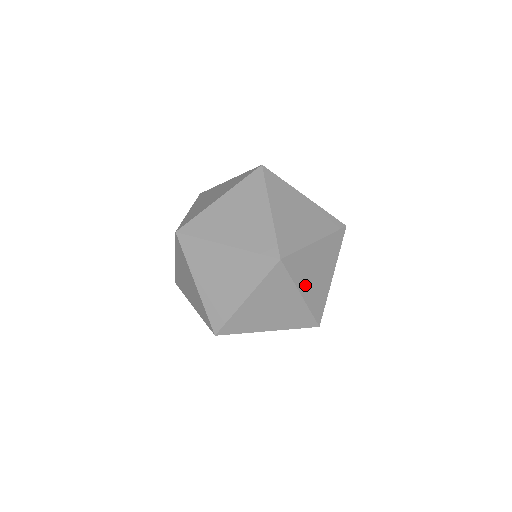
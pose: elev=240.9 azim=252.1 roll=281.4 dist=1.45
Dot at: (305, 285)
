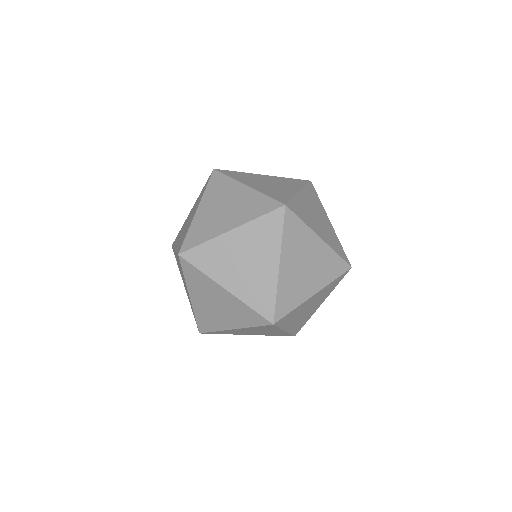
Dot at: occluded
